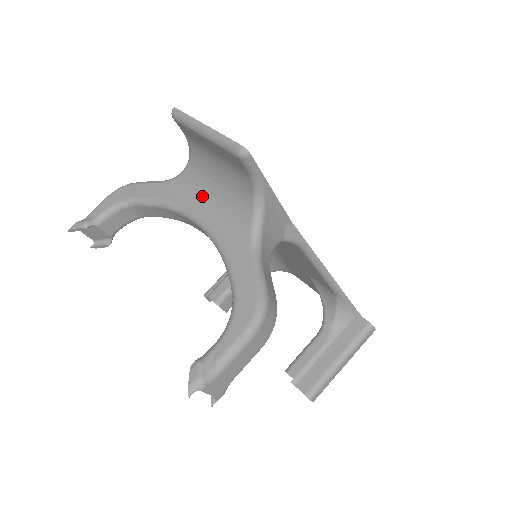
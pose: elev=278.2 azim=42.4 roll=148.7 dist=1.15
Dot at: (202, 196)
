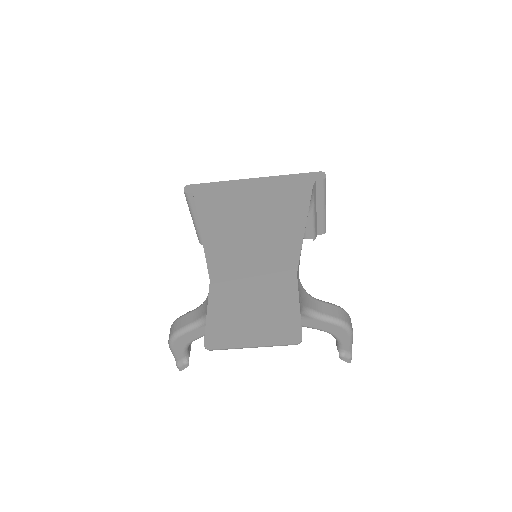
Dot at: occluded
